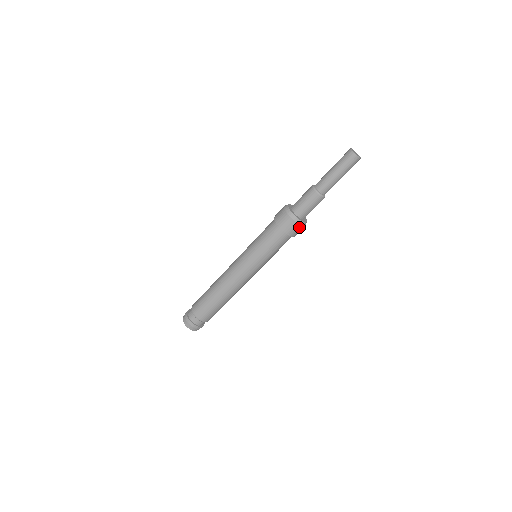
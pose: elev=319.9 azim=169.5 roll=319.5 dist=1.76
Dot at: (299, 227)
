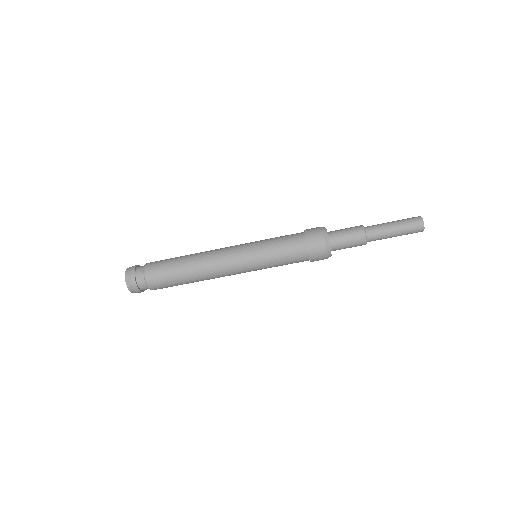
Dot at: (324, 257)
